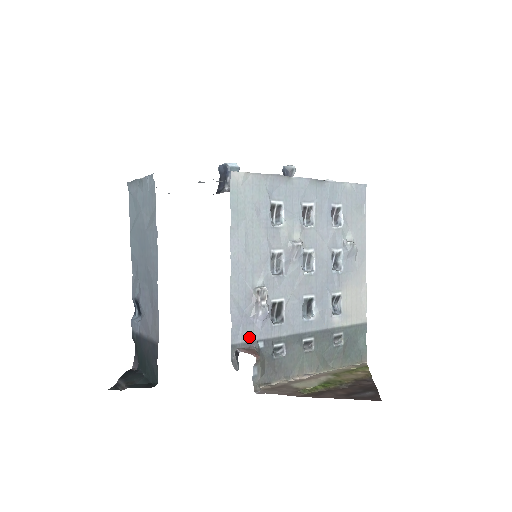
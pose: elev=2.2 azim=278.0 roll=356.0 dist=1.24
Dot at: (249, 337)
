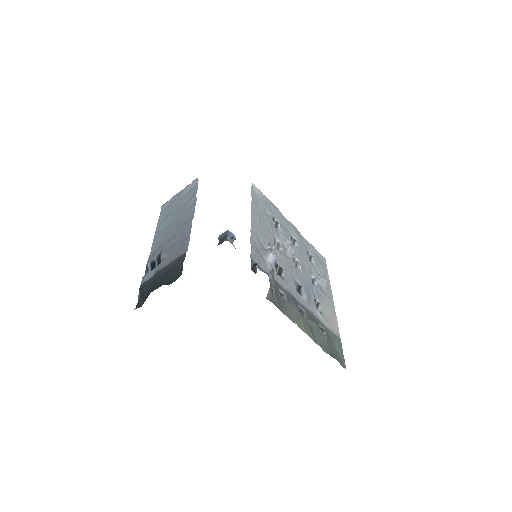
Dot at: (262, 266)
